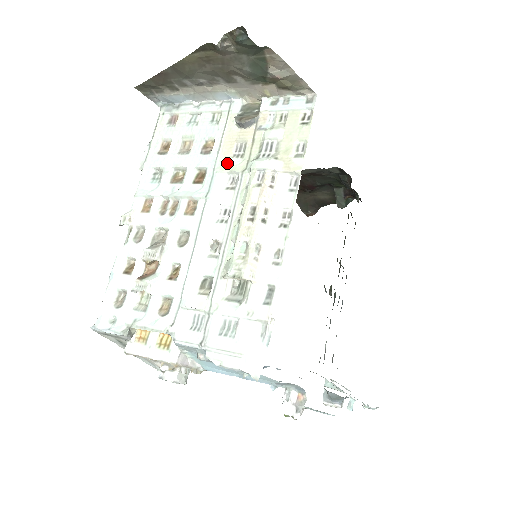
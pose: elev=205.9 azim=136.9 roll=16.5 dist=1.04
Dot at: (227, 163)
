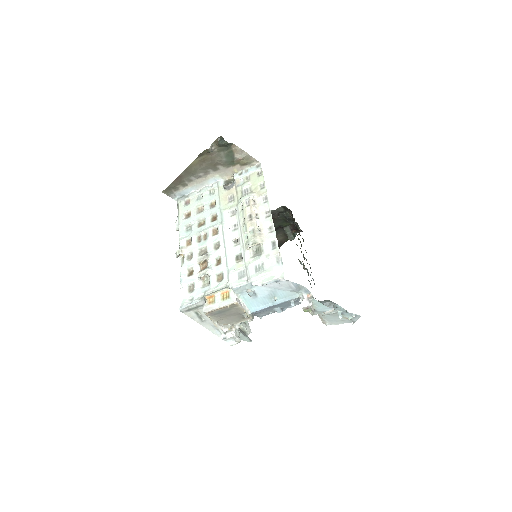
Dot at: (227, 206)
